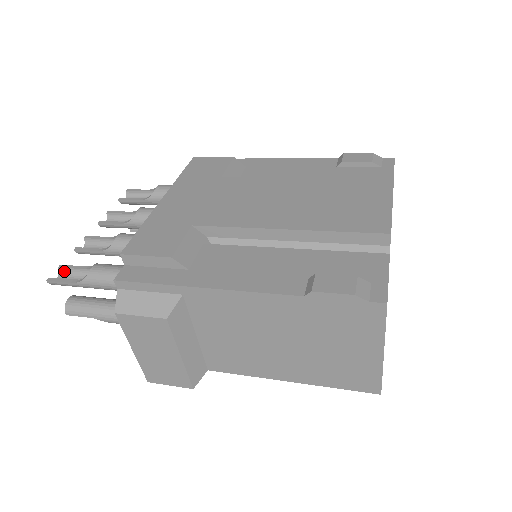
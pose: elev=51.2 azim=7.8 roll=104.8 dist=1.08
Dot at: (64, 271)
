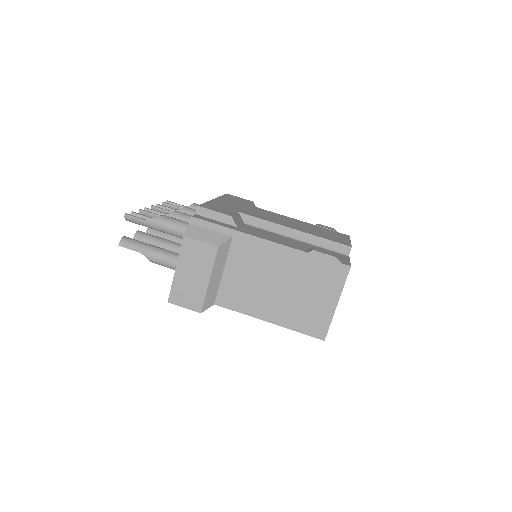
Dot at: (134, 215)
